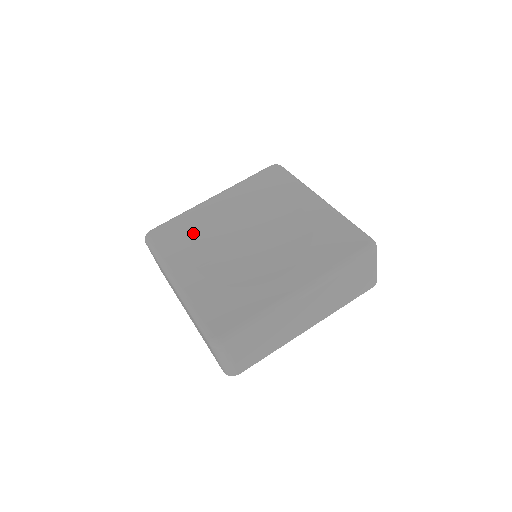
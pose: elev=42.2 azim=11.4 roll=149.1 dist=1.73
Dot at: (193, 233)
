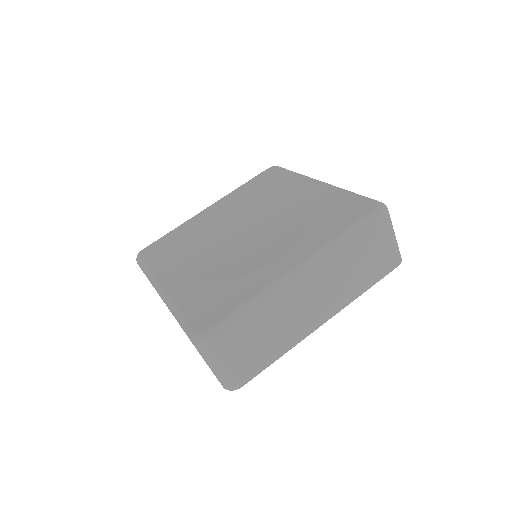
Dot at: (184, 242)
